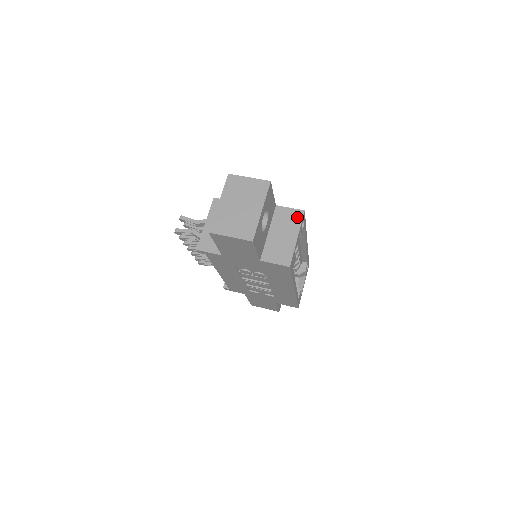
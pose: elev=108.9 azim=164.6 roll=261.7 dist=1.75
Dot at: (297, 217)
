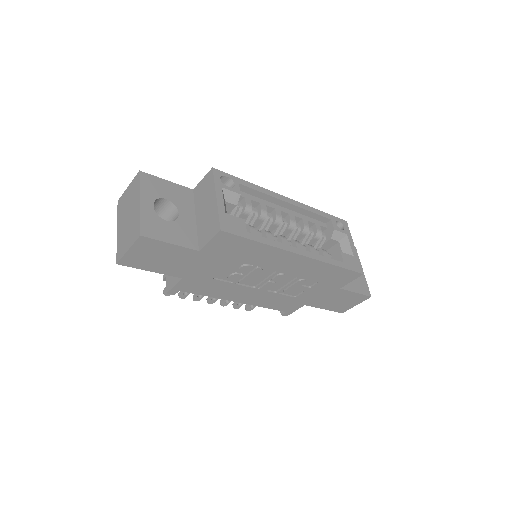
Dot at: (209, 180)
